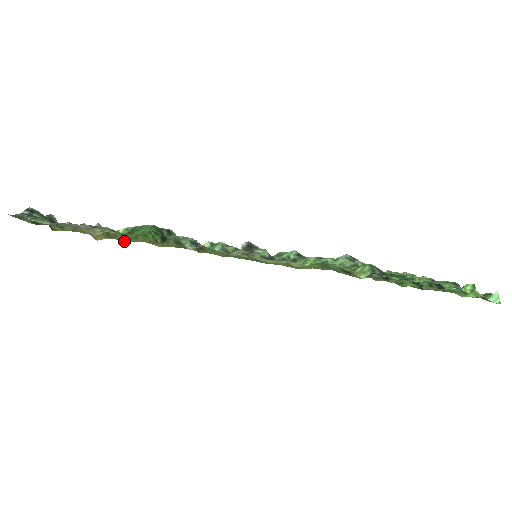
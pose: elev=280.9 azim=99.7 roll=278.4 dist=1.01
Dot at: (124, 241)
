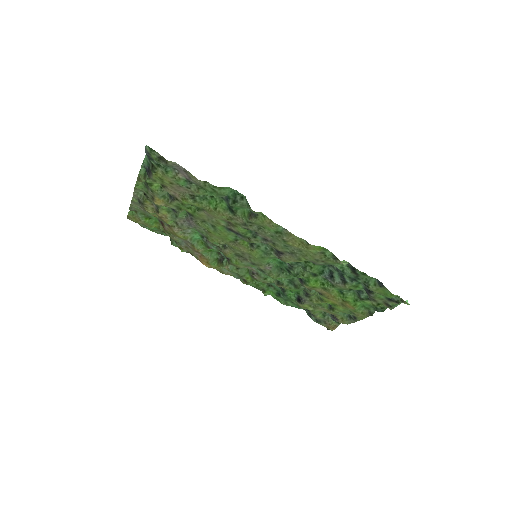
Dot at: (161, 217)
